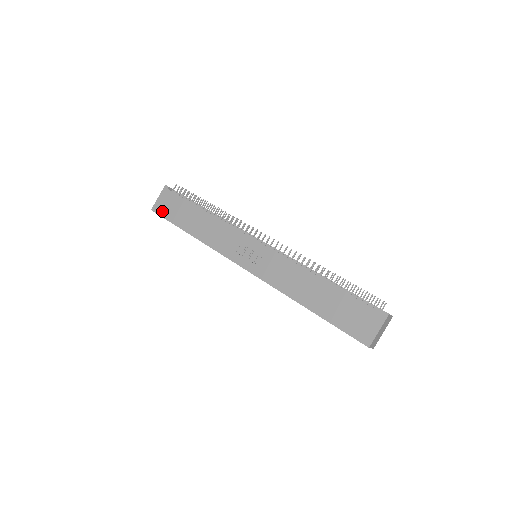
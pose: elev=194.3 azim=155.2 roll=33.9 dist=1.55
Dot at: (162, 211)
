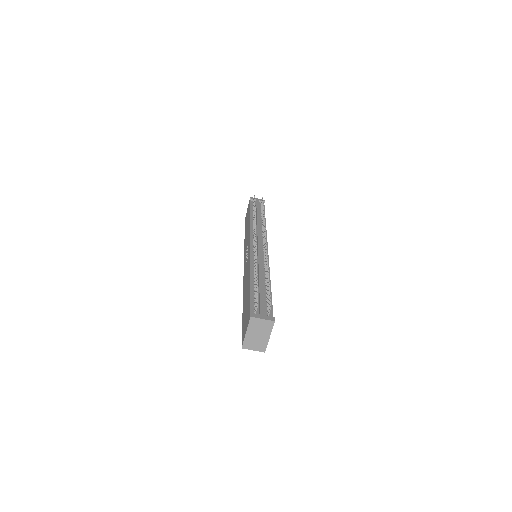
Dot at: occluded
